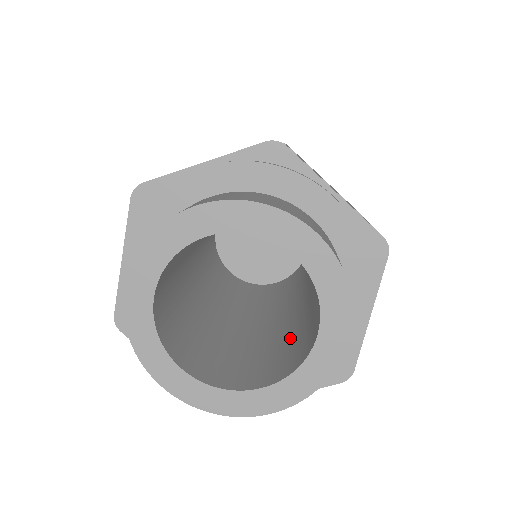
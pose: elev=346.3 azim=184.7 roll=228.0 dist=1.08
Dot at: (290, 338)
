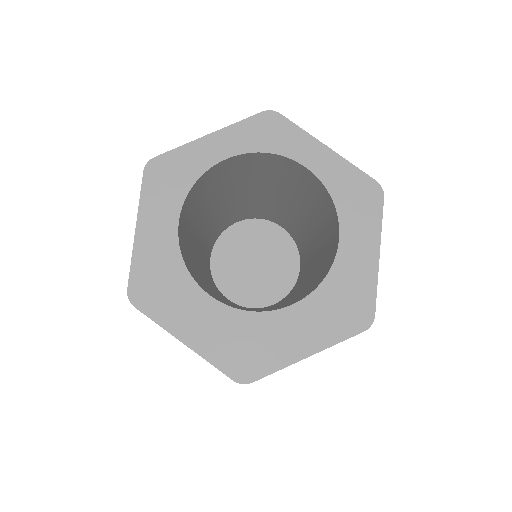
Dot at: (307, 288)
